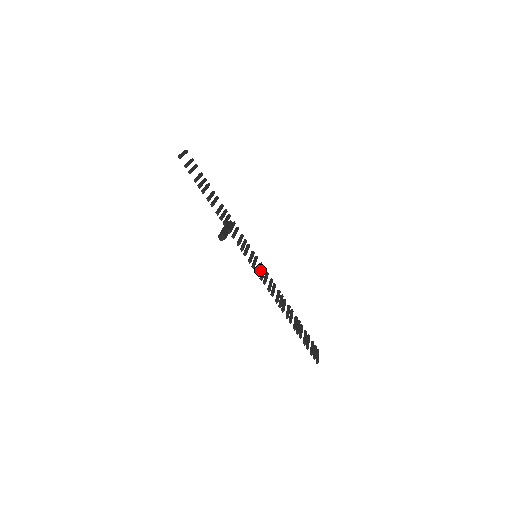
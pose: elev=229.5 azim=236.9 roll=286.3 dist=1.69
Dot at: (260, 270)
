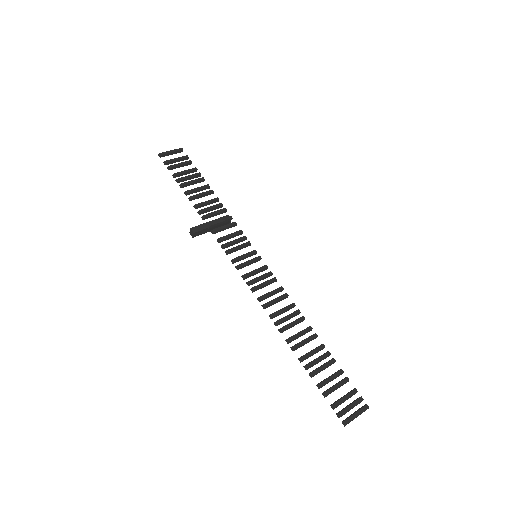
Dot at: (252, 273)
